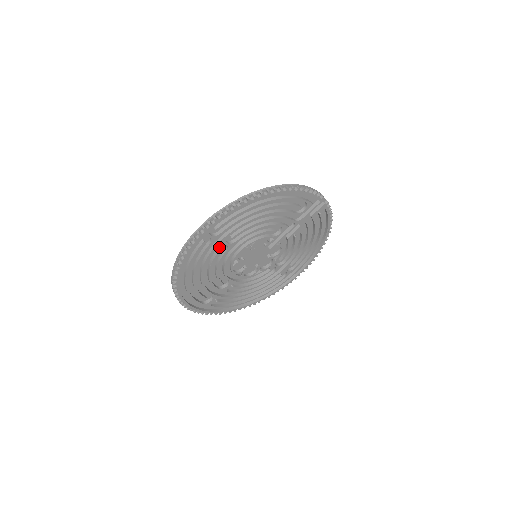
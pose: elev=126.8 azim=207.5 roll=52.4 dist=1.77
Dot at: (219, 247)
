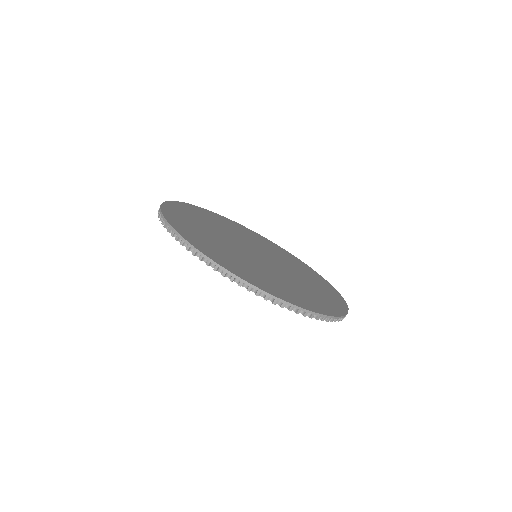
Dot at: occluded
